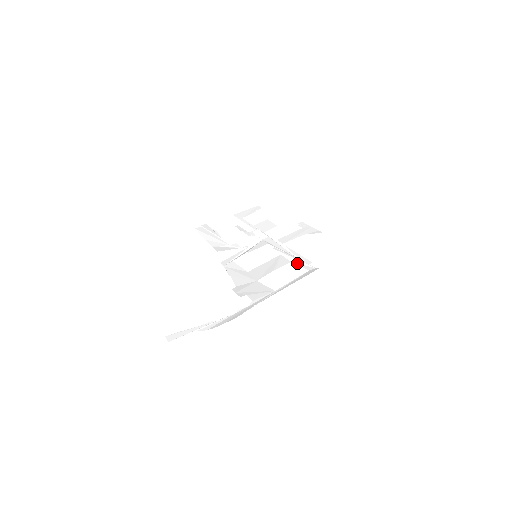
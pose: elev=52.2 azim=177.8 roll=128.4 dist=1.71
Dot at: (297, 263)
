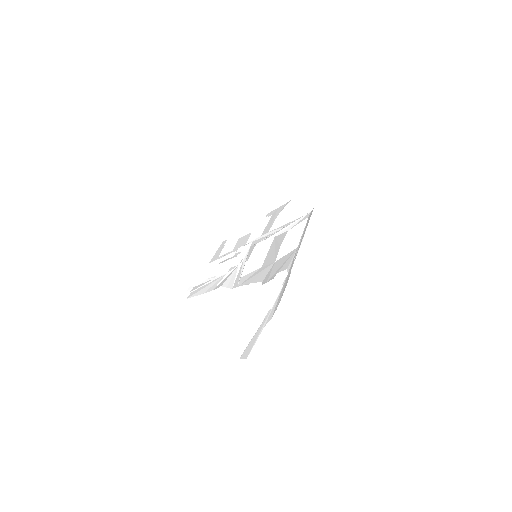
Dot at: (293, 226)
